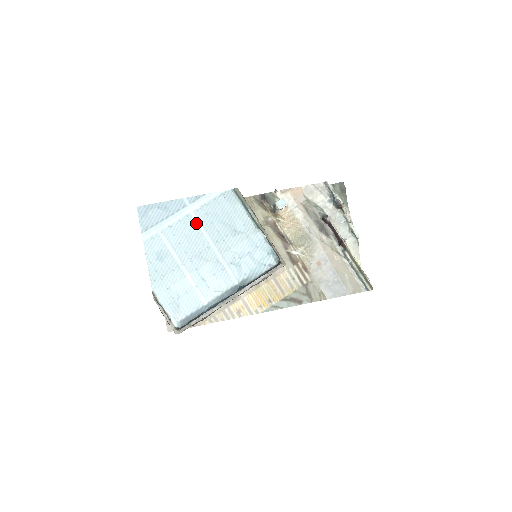
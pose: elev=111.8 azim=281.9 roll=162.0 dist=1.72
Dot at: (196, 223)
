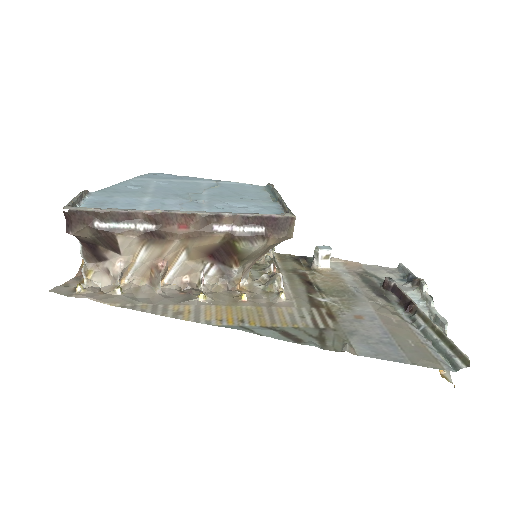
Dot at: (202, 186)
